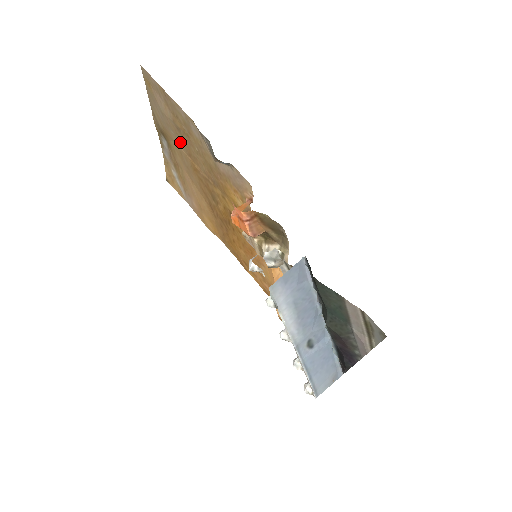
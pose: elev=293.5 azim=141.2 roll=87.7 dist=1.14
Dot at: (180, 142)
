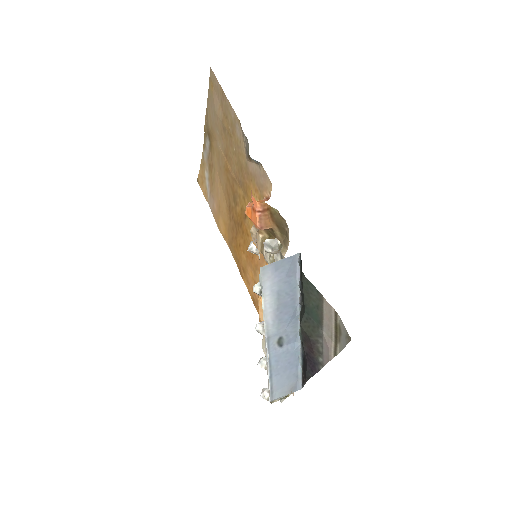
Dot at: (222, 142)
